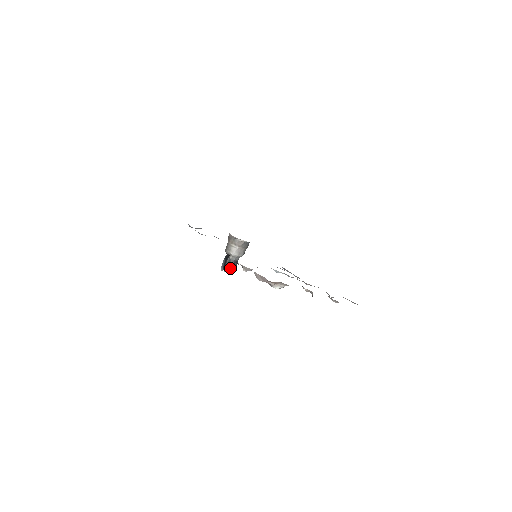
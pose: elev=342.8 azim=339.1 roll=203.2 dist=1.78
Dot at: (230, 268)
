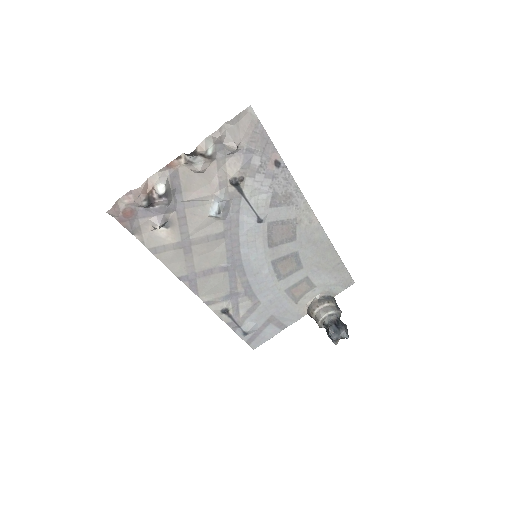
Dot at: (337, 331)
